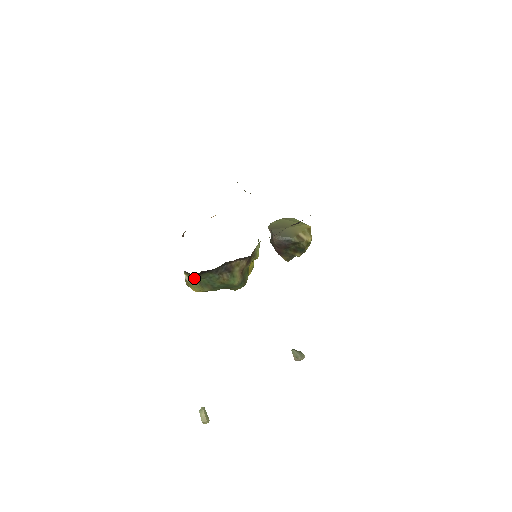
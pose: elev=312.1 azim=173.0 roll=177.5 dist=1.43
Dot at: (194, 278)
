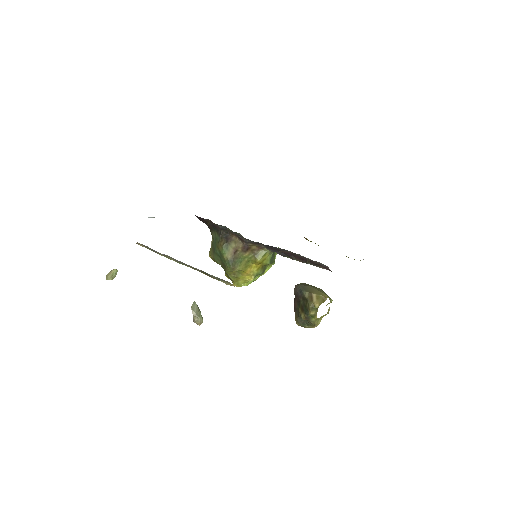
Dot at: occluded
